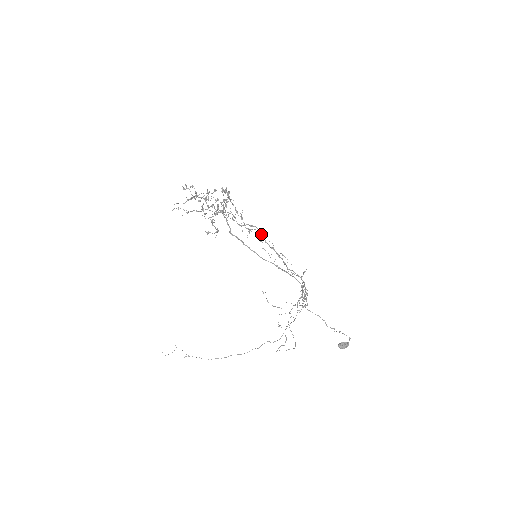
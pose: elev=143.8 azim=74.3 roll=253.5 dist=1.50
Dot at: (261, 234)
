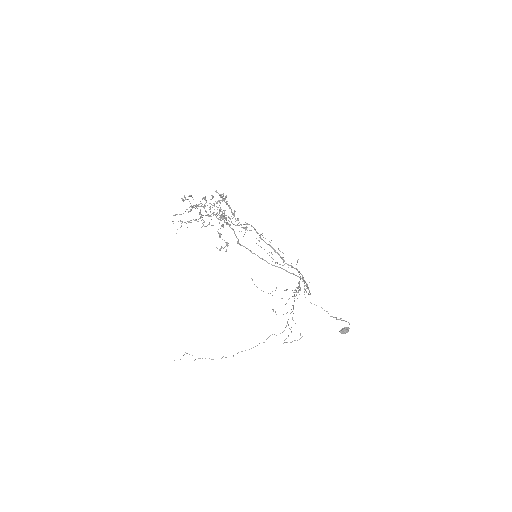
Dot at: (256, 231)
